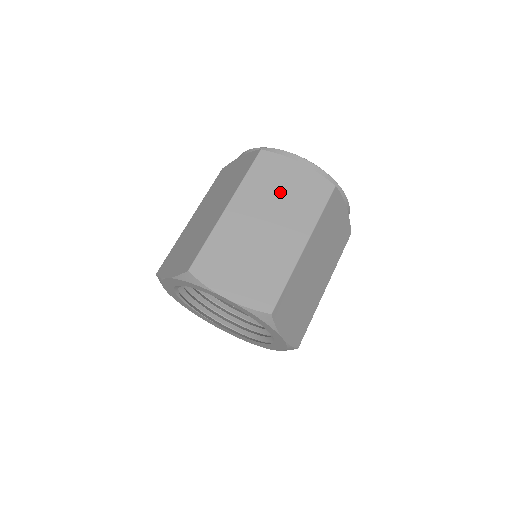
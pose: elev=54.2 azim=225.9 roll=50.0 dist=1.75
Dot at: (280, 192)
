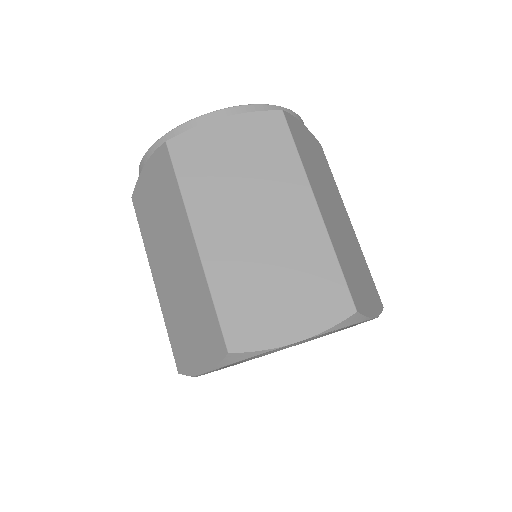
Dot at: (317, 167)
